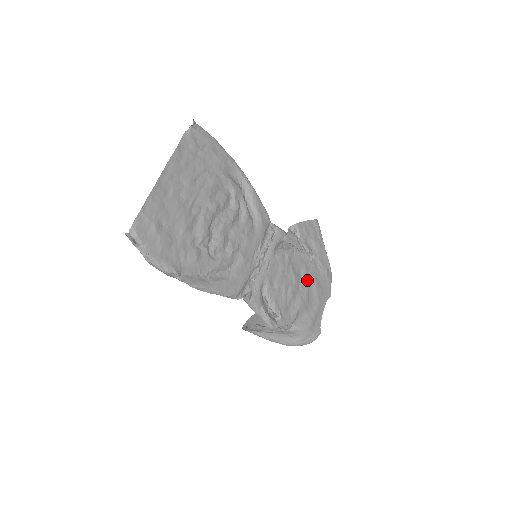
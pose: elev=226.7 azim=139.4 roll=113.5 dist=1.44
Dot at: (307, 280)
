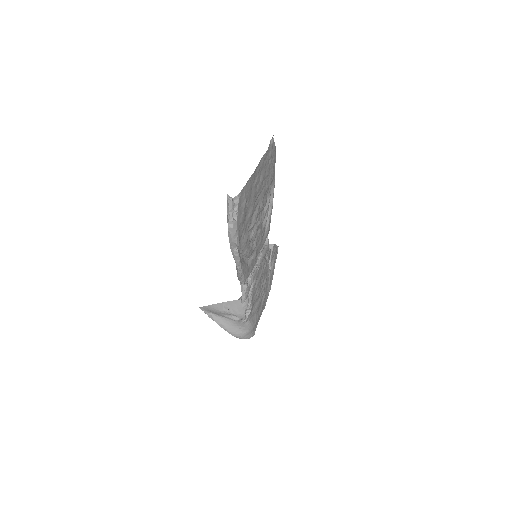
Dot at: (264, 290)
